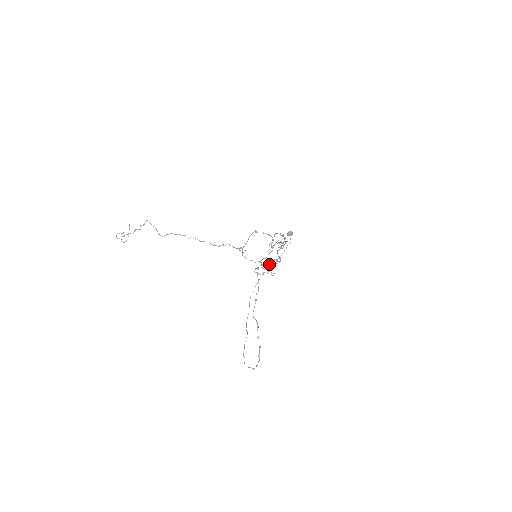
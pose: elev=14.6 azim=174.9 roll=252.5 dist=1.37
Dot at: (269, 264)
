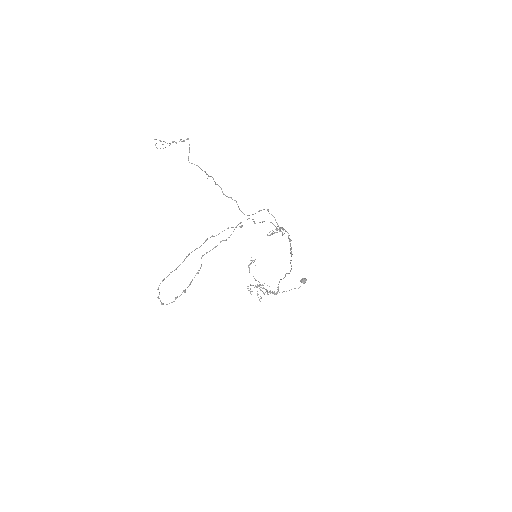
Dot at: (264, 288)
